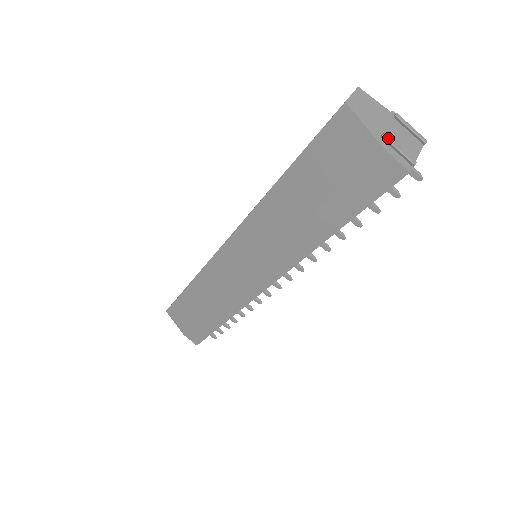
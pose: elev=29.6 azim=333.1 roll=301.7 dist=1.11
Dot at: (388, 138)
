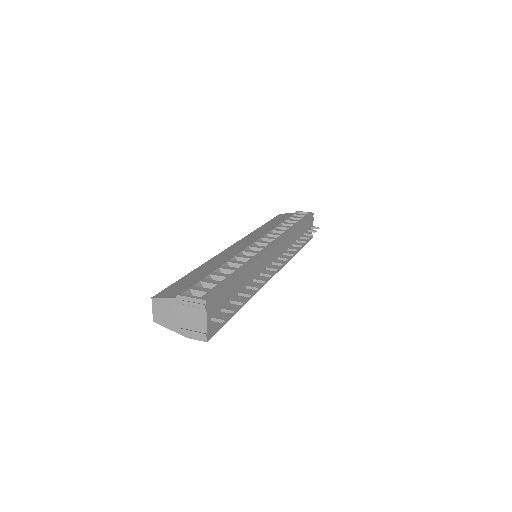
Dot at: (183, 331)
